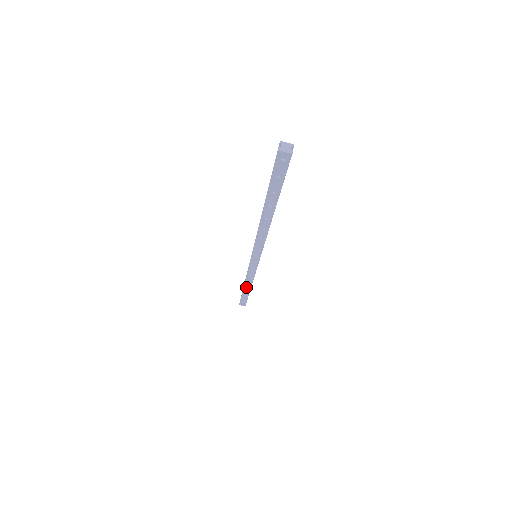
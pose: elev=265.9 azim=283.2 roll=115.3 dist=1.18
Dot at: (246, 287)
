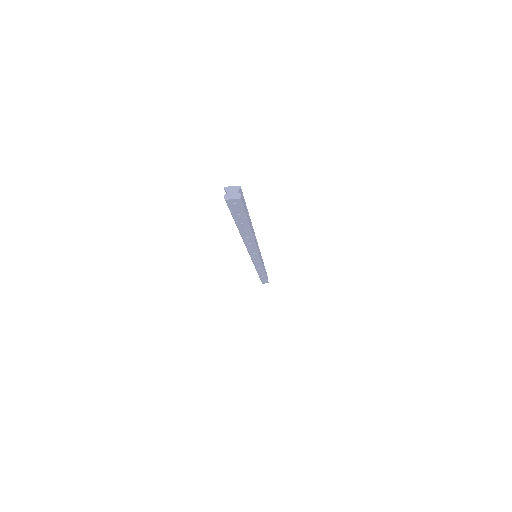
Dot at: (260, 274)
